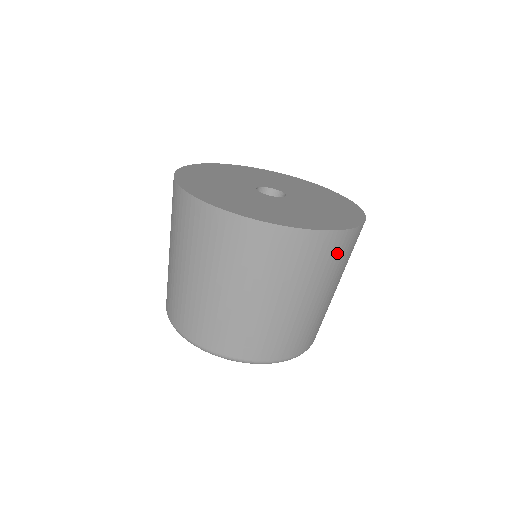
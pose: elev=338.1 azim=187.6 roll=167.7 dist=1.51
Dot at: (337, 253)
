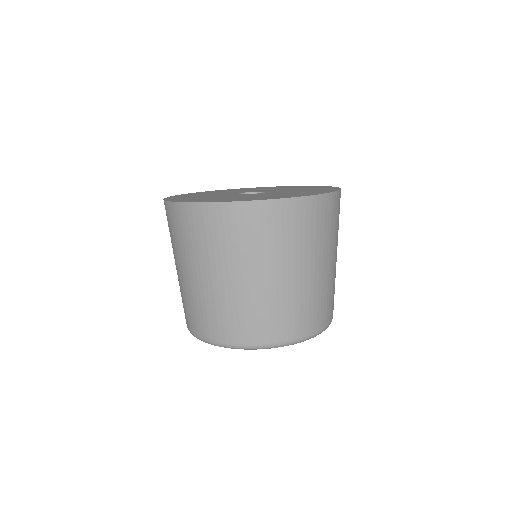
Dot at: occluded
